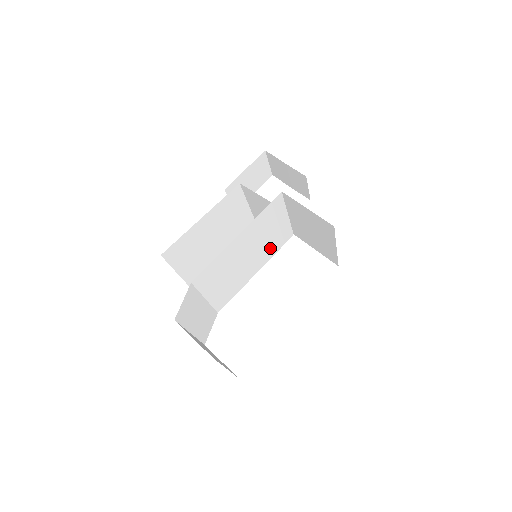
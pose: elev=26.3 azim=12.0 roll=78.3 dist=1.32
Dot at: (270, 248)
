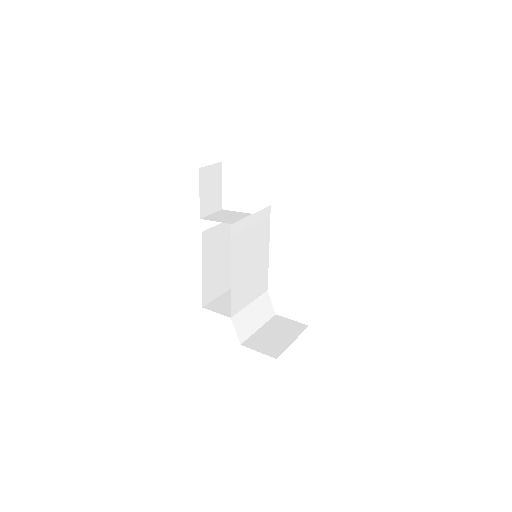
Dot at: (262, 235)
